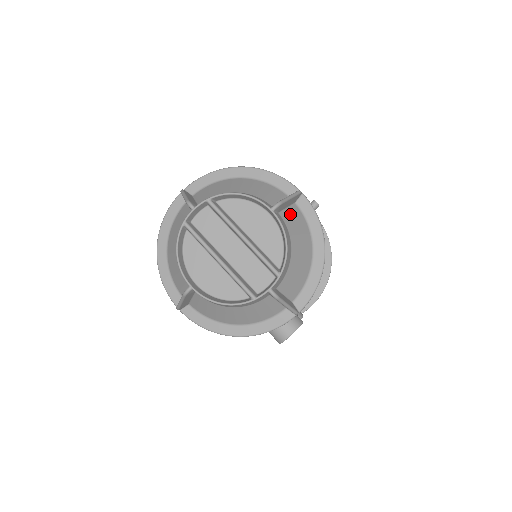
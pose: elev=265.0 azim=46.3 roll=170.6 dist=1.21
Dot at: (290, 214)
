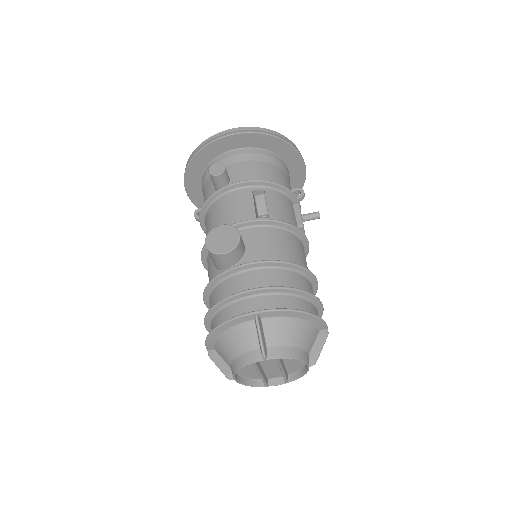
Dot at: occluded
